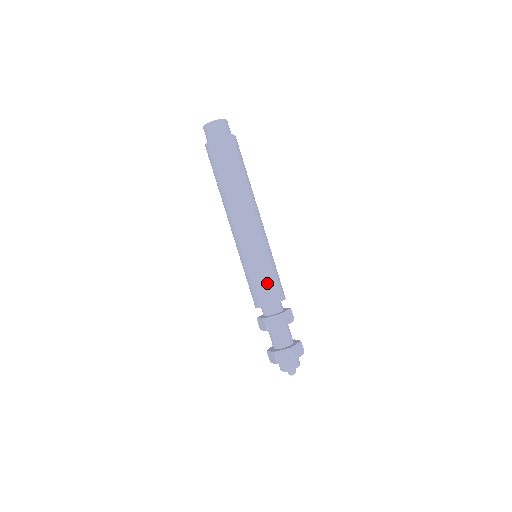
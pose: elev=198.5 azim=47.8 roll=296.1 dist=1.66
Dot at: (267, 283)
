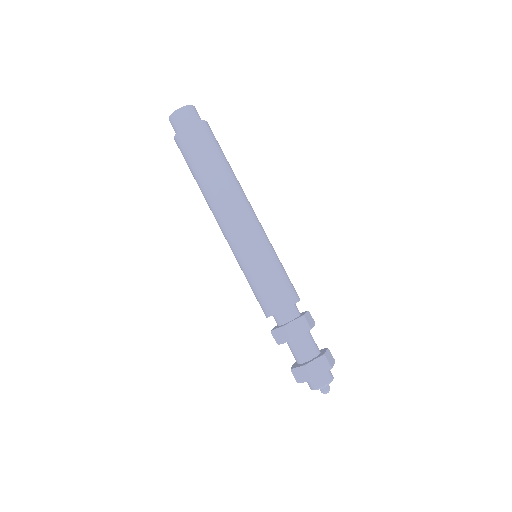
Dot at: (263, 290)
